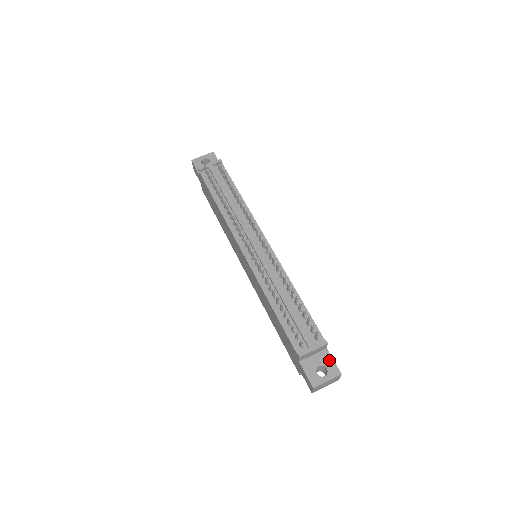
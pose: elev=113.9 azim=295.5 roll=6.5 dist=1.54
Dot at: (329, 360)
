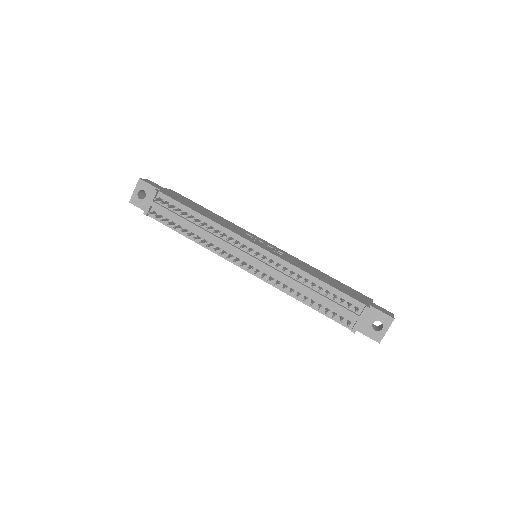
Dot at: (378, 314)
